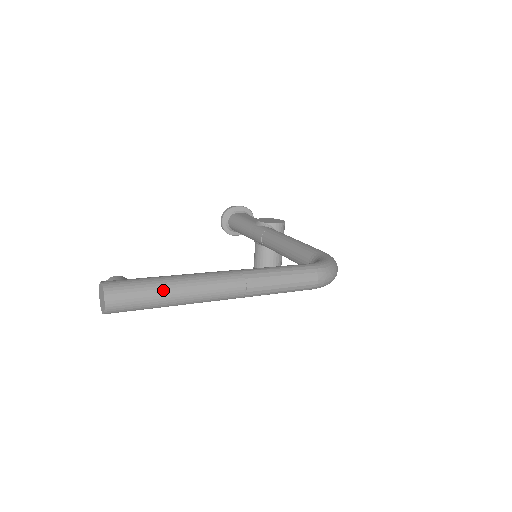
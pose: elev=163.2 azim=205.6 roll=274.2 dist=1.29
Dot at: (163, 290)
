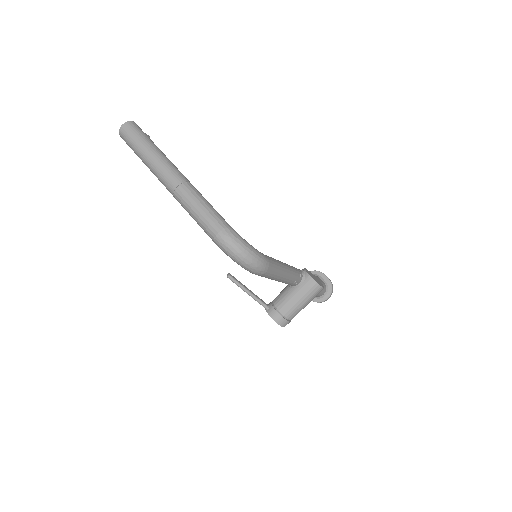
Dot at: (145, 145)
